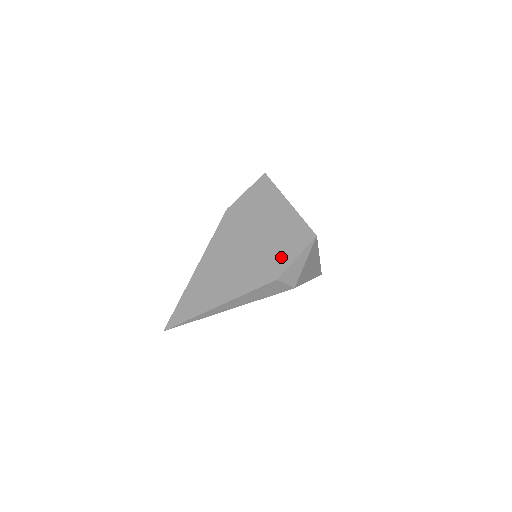
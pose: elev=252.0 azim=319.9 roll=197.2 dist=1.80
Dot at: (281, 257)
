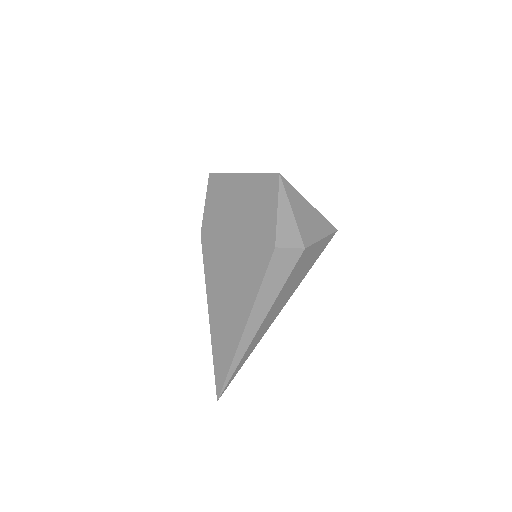
Dot at: (265, 224)
